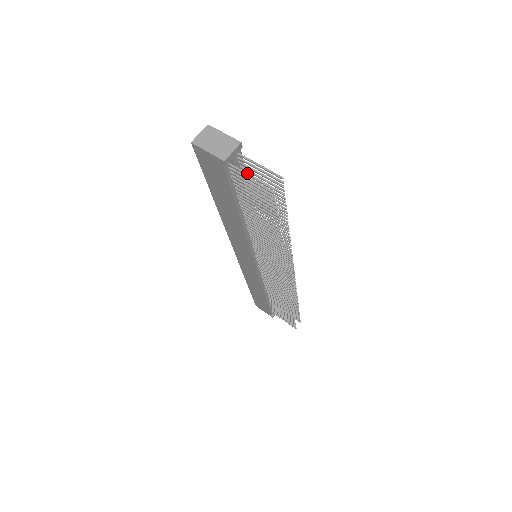
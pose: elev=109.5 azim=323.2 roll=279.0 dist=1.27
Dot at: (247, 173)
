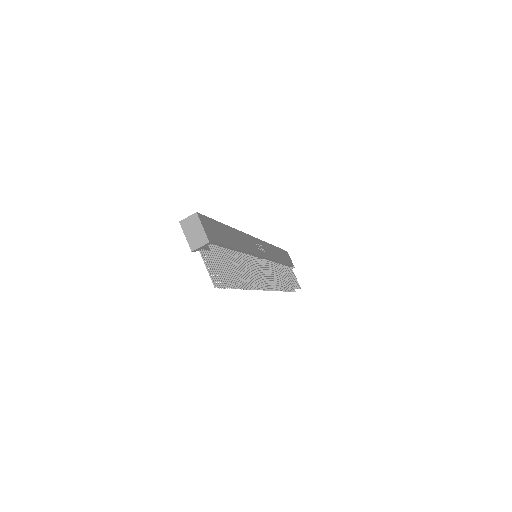
Dot at: (206, 264)
